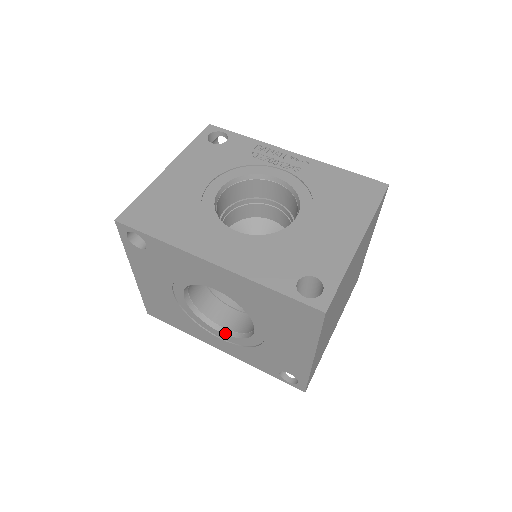
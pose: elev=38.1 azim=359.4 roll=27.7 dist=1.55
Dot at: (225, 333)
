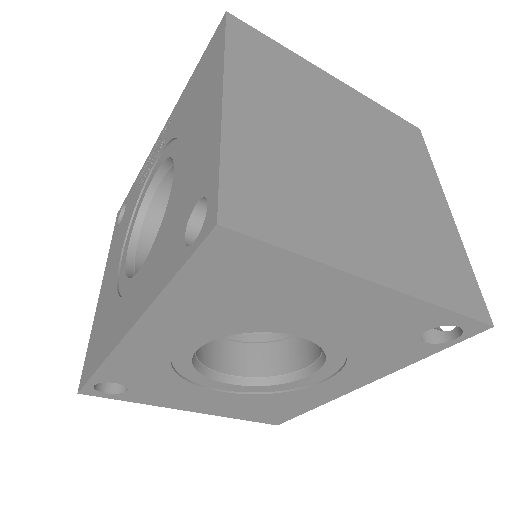
Dot at: (315, 370)
